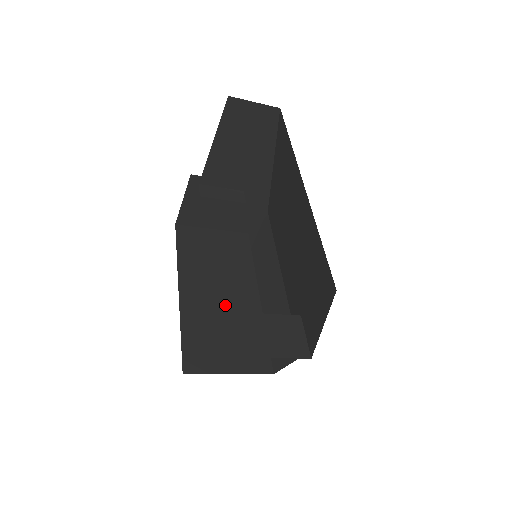
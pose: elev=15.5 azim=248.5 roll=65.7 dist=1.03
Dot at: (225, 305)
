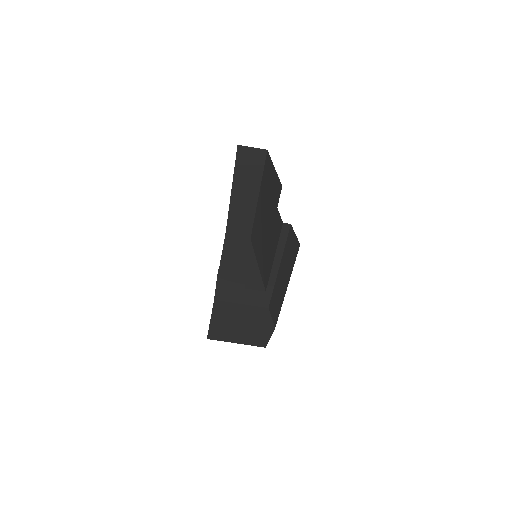
Dot at: occluded
